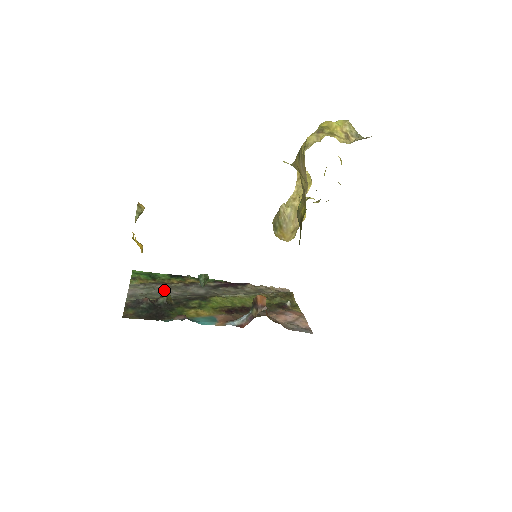
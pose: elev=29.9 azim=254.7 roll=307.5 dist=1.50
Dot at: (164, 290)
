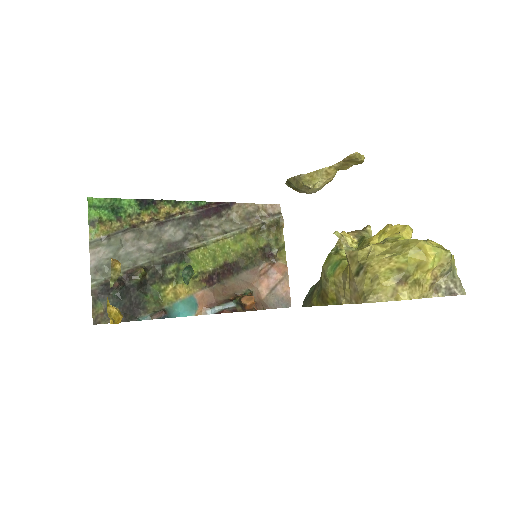
Dot at: (134, 245)
